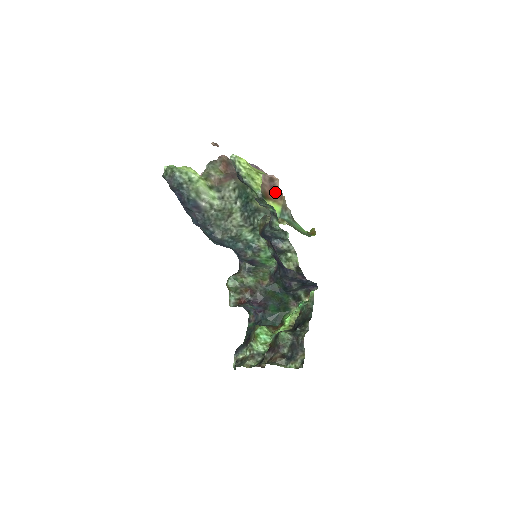
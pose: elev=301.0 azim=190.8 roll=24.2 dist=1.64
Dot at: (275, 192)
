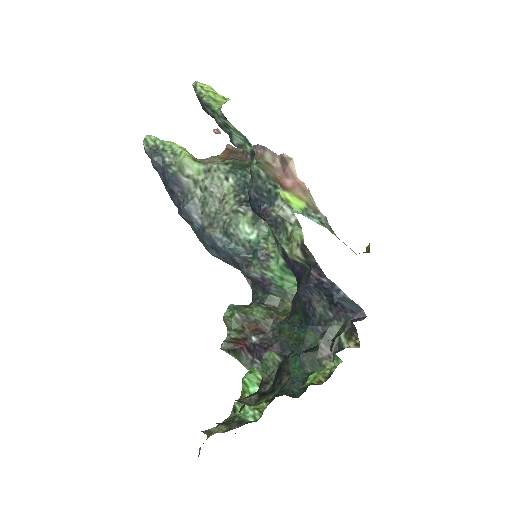
Dot at: (293, 181)
